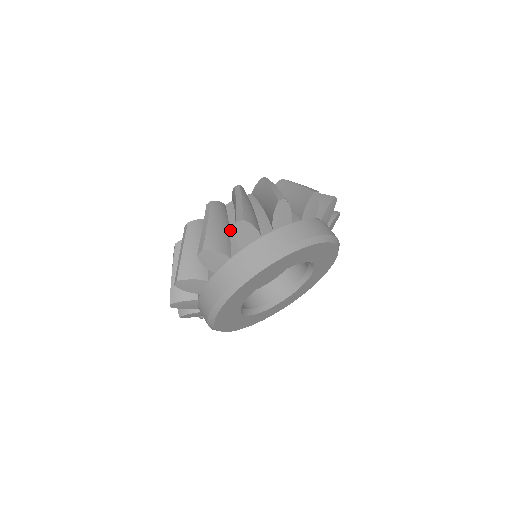
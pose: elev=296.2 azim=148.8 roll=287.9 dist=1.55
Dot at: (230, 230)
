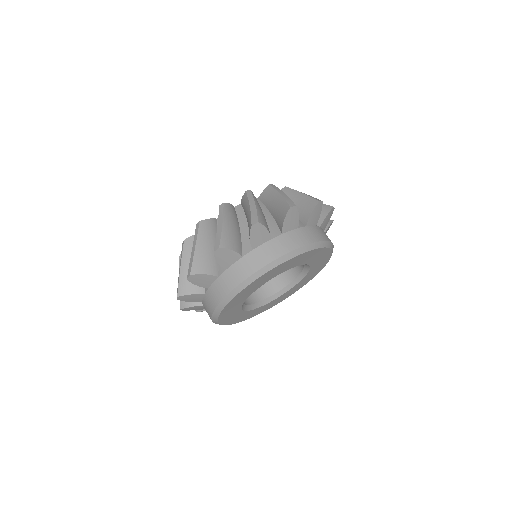
Dot at: (241, 231)
